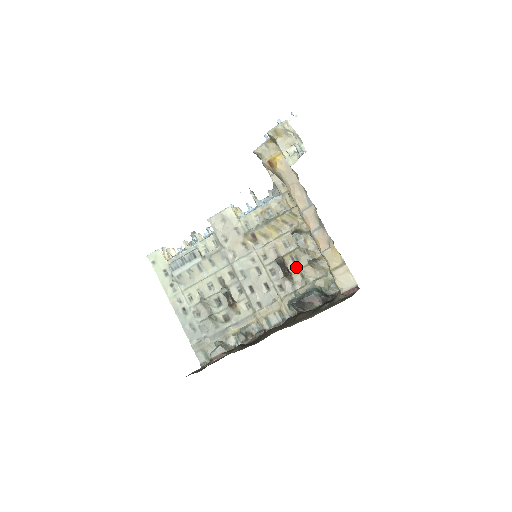
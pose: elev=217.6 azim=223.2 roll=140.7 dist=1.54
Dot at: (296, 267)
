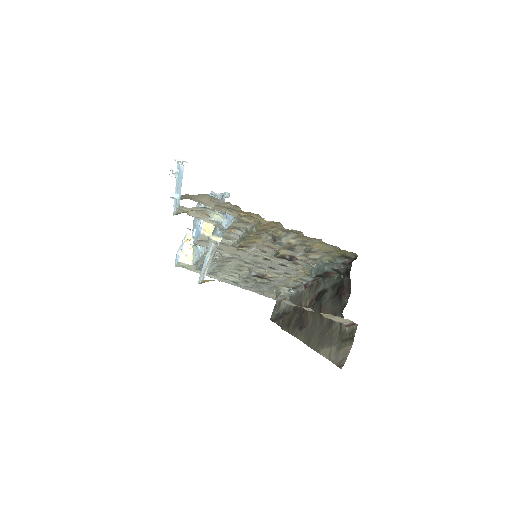
Dot at: (296, 253)
